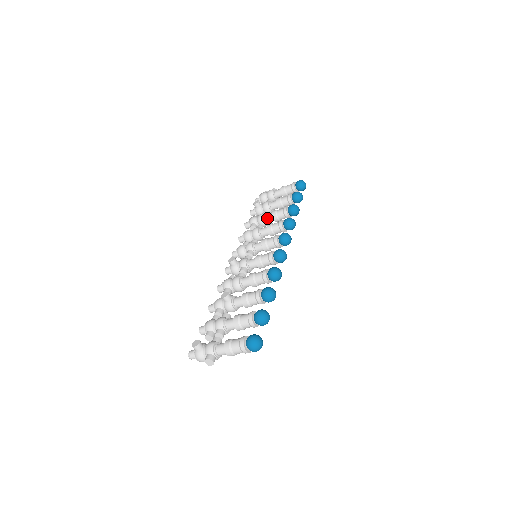
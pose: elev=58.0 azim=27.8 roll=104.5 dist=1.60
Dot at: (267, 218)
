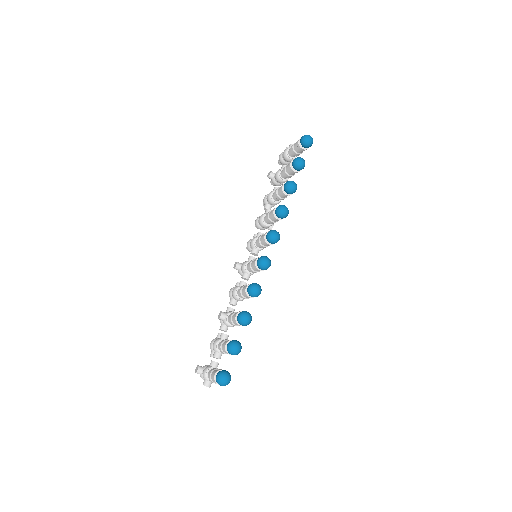
Dot at: (273, 198)
